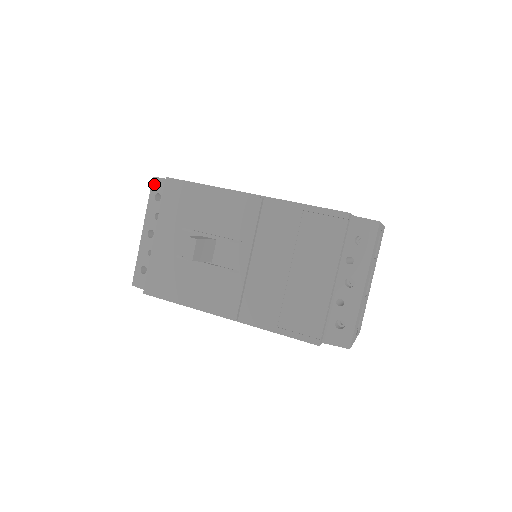
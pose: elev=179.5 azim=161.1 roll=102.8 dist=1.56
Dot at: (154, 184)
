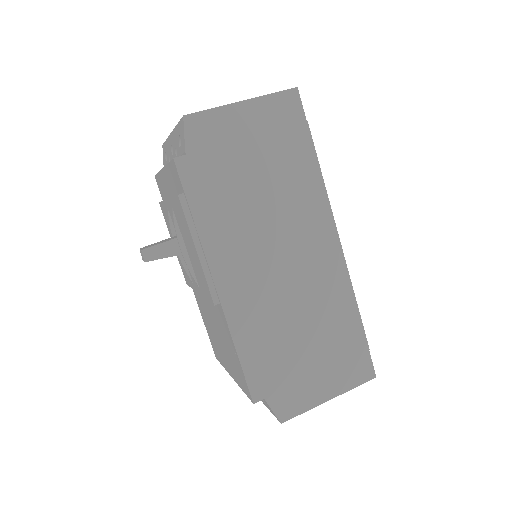
Dot at: (181, 124)
